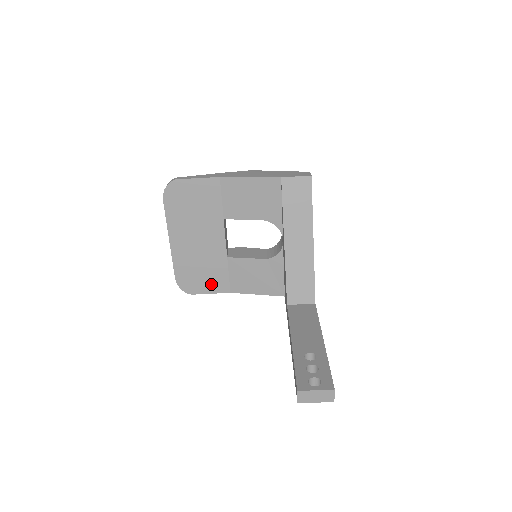
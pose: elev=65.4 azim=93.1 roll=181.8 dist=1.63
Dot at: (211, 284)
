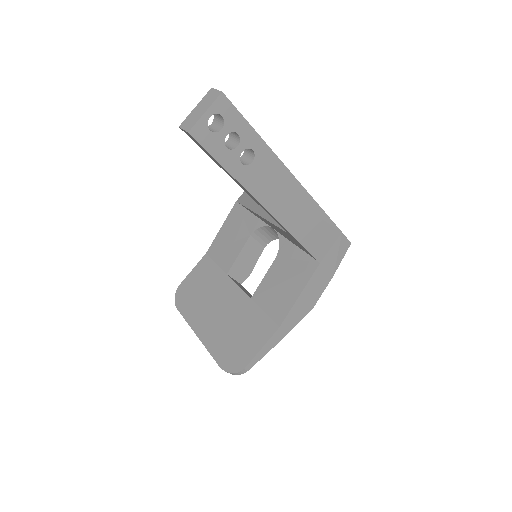
Dot at: (255, 338)
